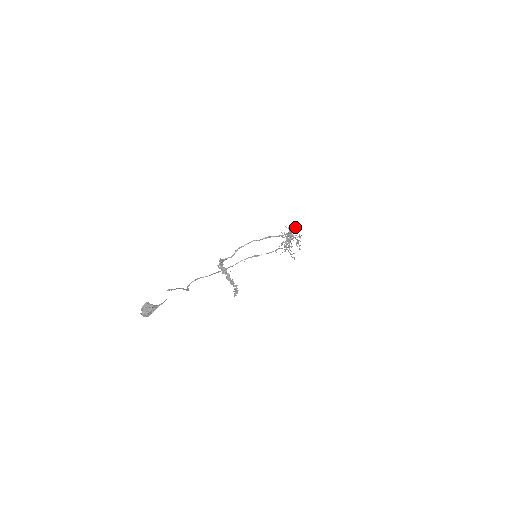
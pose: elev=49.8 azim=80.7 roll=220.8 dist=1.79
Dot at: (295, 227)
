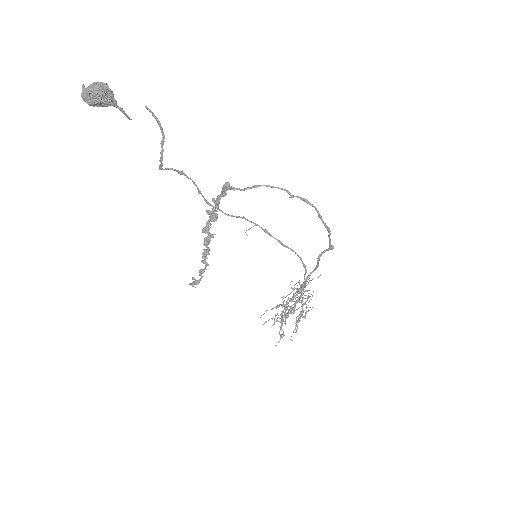
Dot at: (333, 246)
